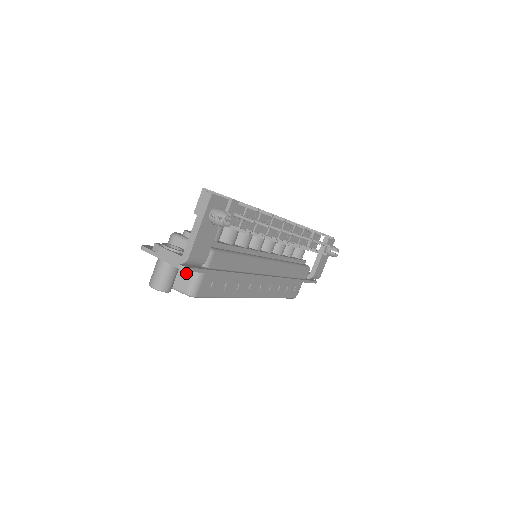
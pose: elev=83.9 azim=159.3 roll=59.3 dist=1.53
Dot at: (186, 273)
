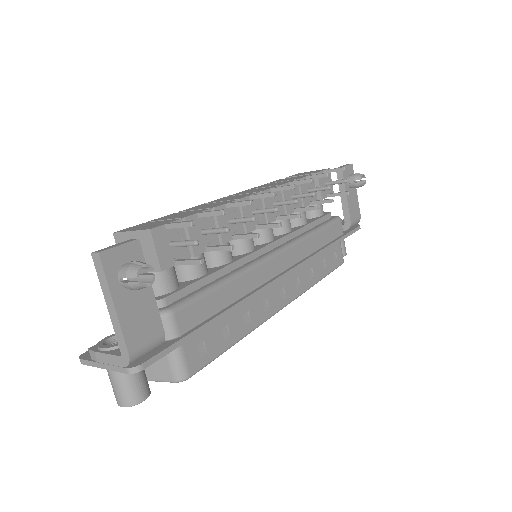
Dot at: occluded
